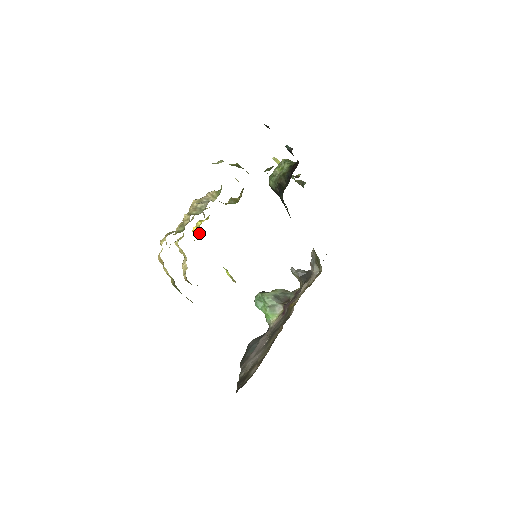
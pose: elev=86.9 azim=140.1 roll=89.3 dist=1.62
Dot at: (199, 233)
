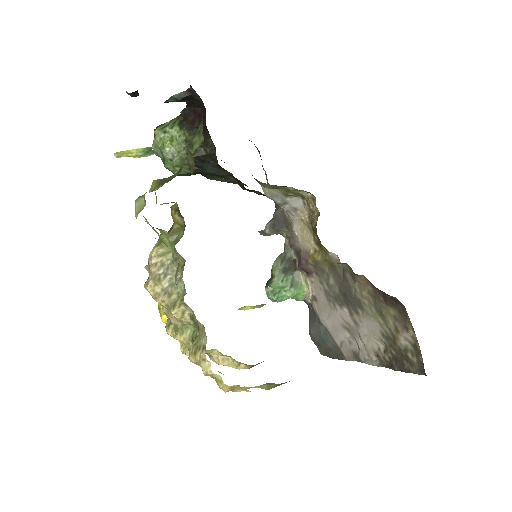
Dot at: occluded
